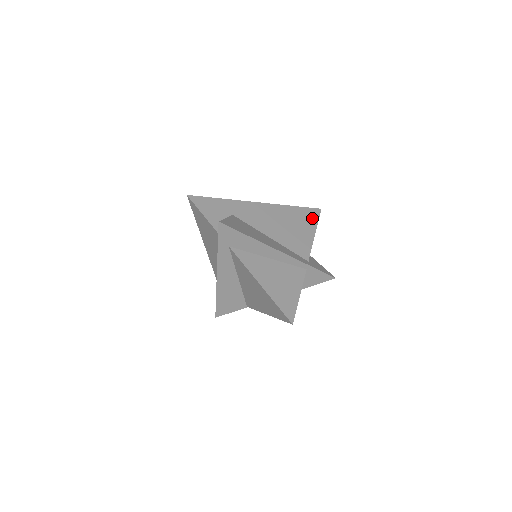
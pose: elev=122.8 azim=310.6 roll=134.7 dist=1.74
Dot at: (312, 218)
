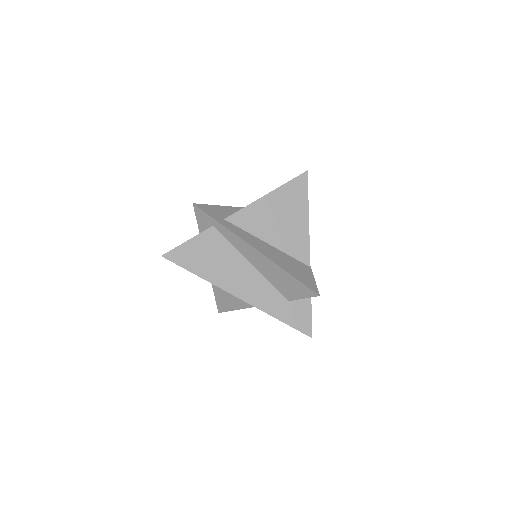
Dot at: occluded
